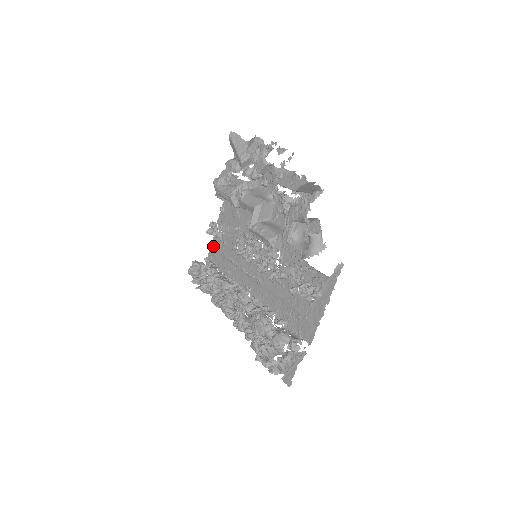
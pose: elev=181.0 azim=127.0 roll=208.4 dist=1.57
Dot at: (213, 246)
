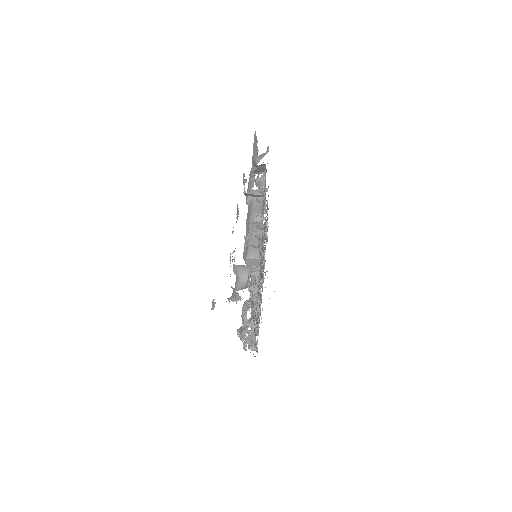
Dot at: occluded
